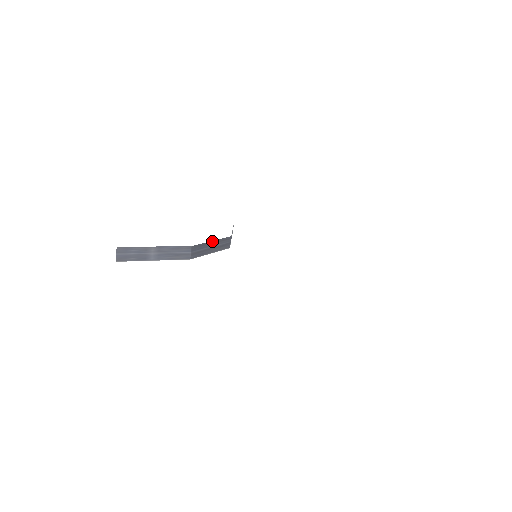
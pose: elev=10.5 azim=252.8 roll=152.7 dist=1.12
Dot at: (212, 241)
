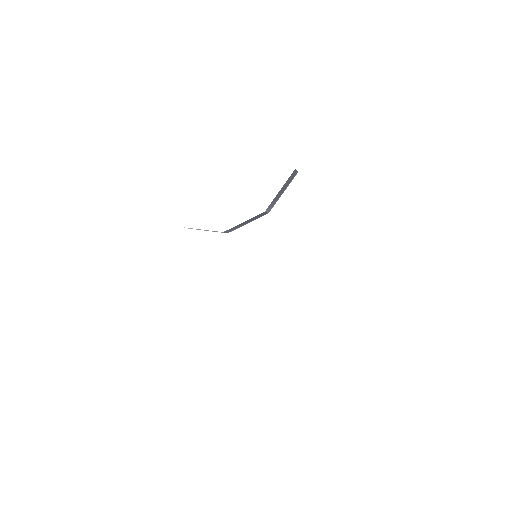
Dot at: (243, 222)
